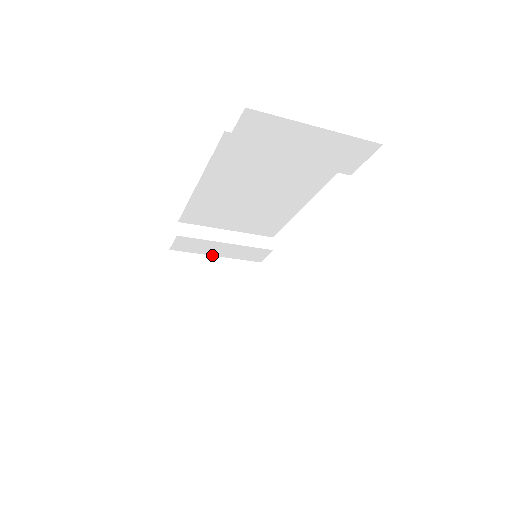
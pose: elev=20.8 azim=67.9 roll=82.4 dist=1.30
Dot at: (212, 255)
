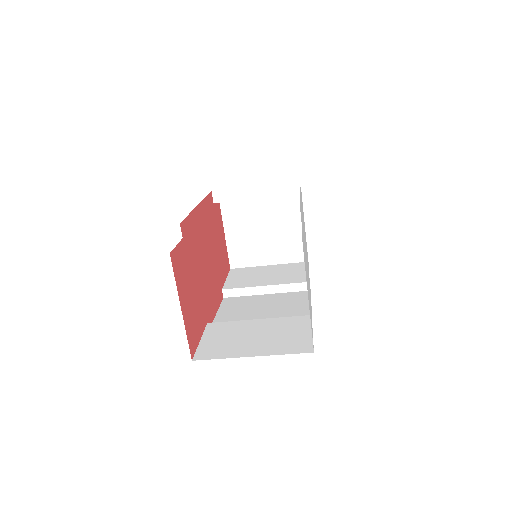
Dot at: occluded
